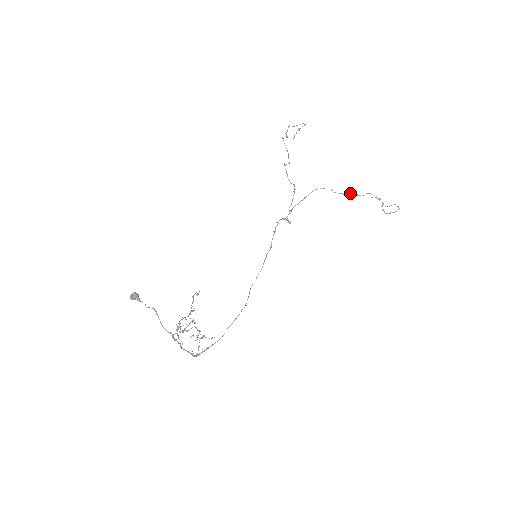
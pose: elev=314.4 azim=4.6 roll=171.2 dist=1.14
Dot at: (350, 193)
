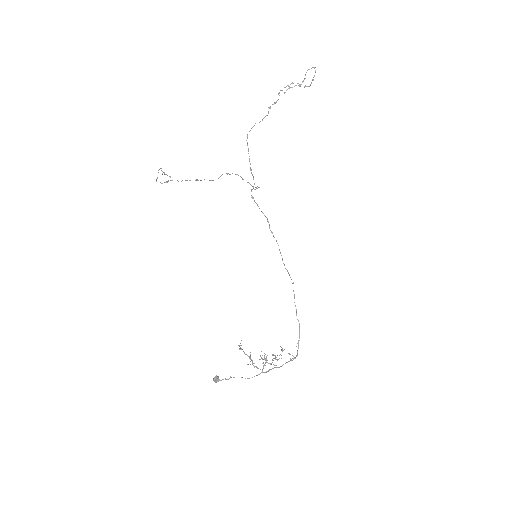
Dot at: (269, 108)
